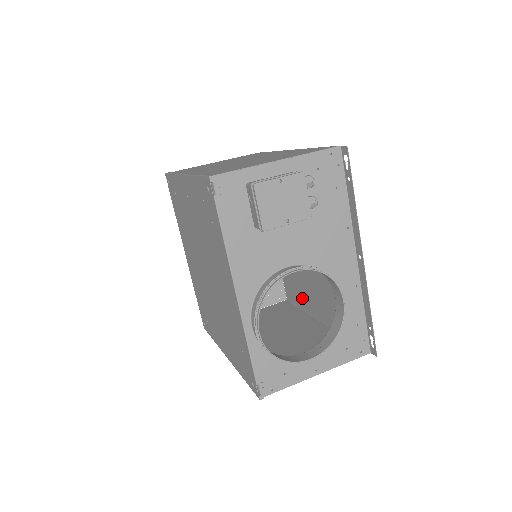
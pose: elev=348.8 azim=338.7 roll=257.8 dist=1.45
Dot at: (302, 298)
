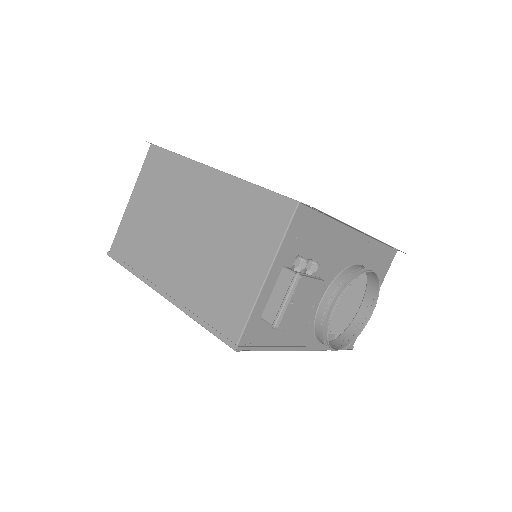
Dot at: occluded
